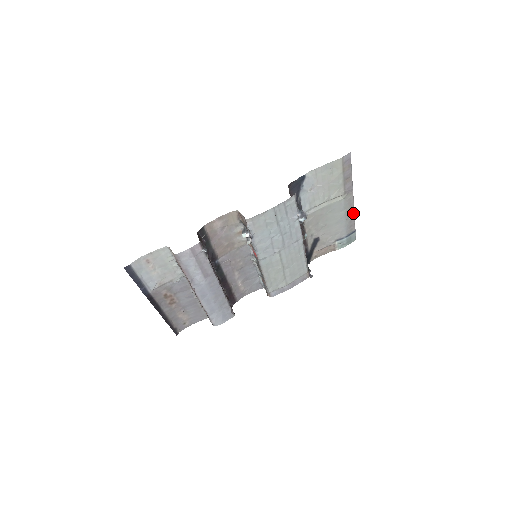
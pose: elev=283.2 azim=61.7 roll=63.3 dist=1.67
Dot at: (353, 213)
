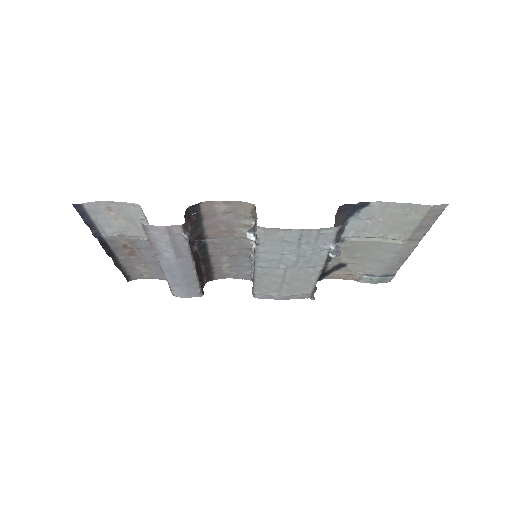
Dot at: (404, 259)
